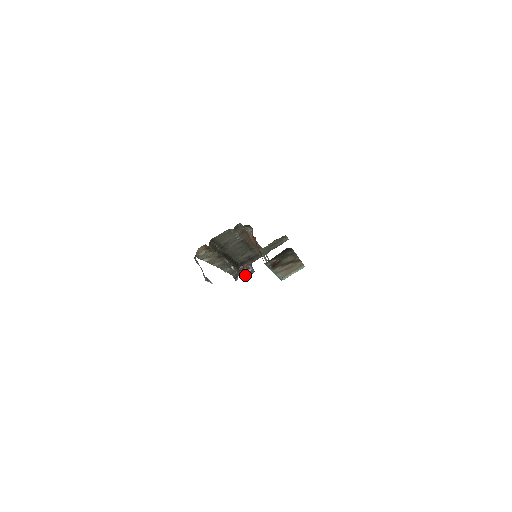
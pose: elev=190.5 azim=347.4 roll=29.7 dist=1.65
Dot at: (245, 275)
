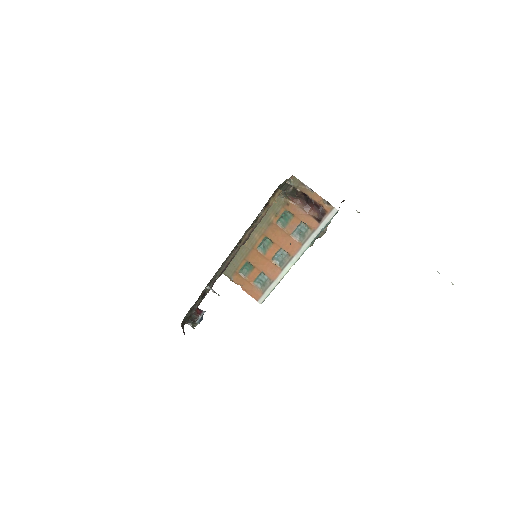
Dot at: (192, 326)
